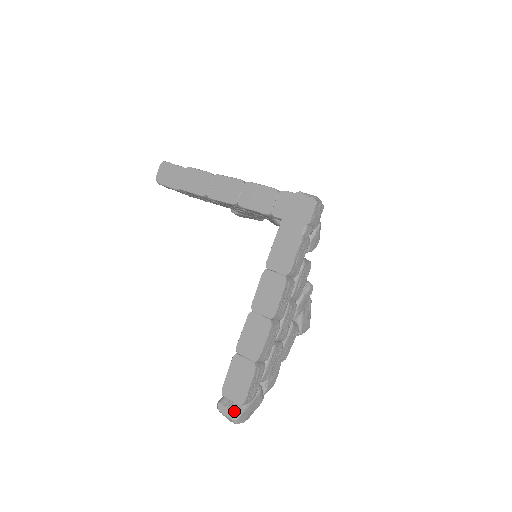
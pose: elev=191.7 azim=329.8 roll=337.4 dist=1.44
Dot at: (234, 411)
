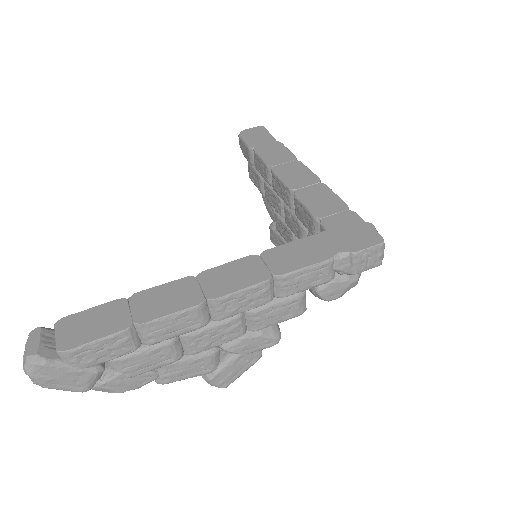
Dot at: (42, 351)
